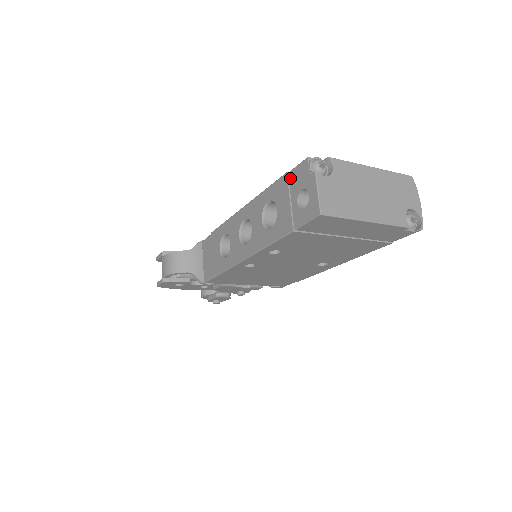
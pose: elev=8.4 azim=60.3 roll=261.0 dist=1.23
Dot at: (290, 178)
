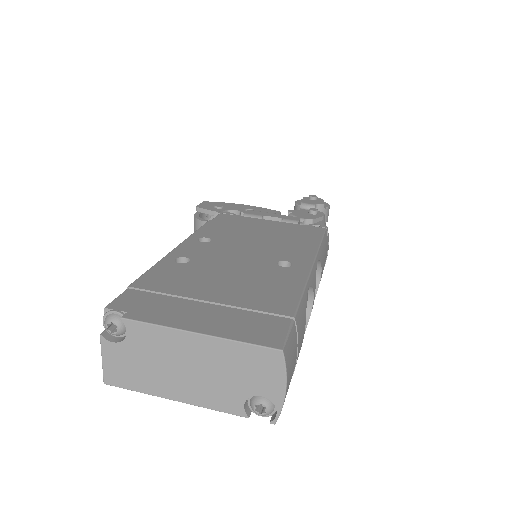
Dot at: occluded
